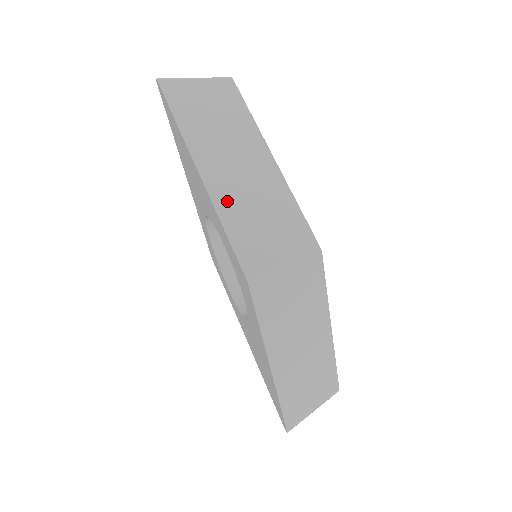
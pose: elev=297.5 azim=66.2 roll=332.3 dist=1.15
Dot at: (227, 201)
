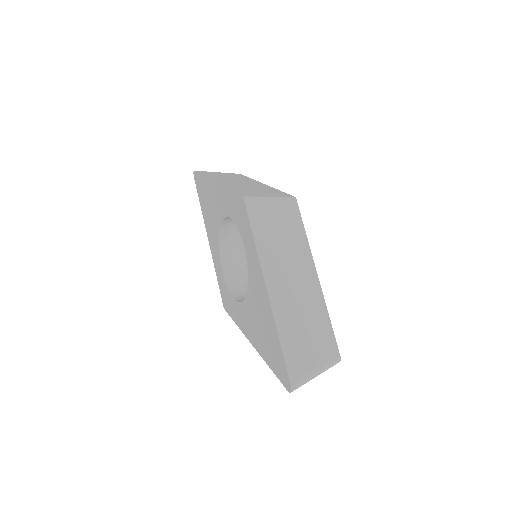
Dot at: (232, 186)
